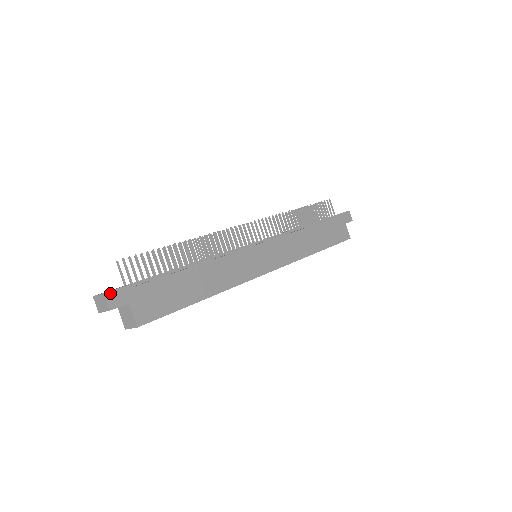
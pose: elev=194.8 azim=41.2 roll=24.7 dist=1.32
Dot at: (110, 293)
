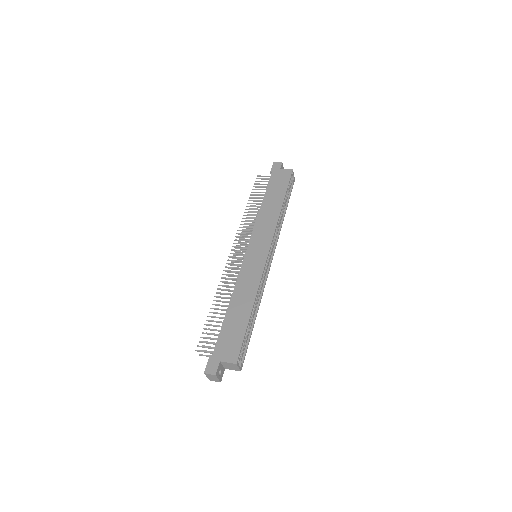
Dot at: (207, 369)
